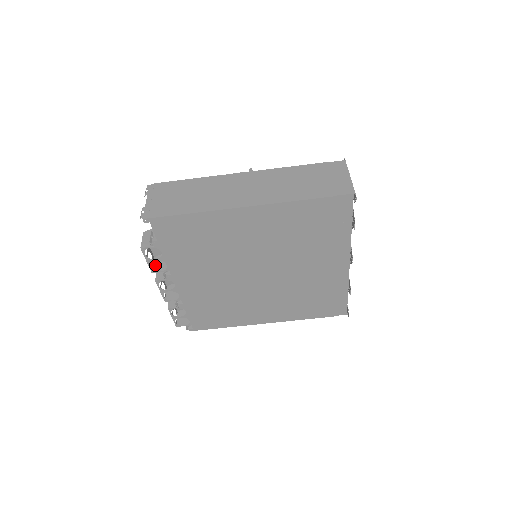
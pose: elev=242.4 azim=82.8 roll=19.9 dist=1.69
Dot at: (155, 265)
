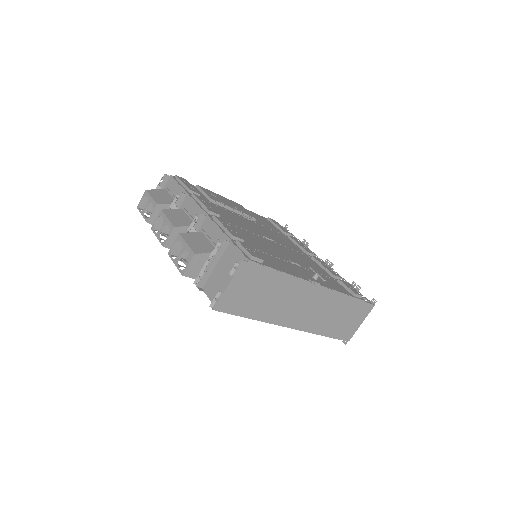
Dot at: (175, 245)
